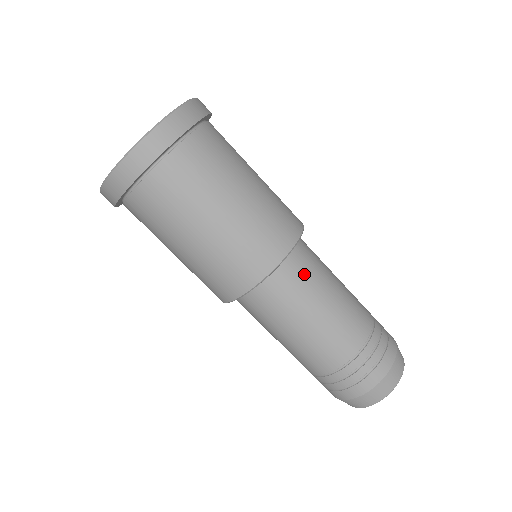
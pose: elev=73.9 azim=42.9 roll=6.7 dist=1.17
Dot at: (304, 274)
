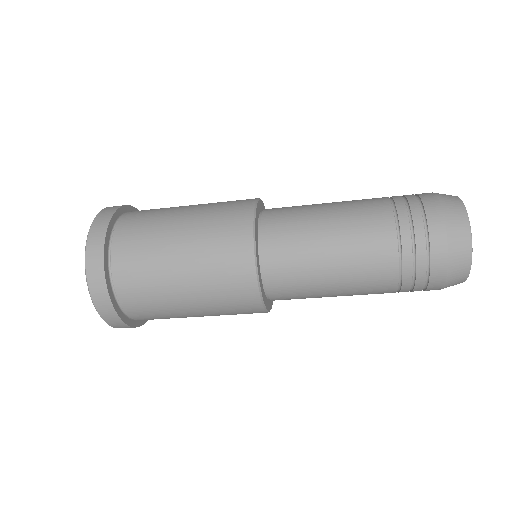
Dot at: (286, 226)
